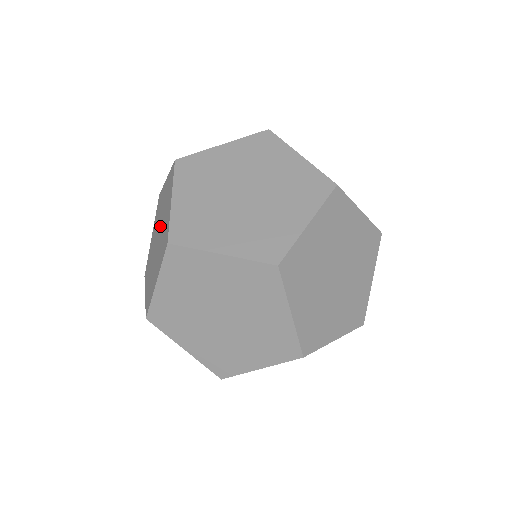
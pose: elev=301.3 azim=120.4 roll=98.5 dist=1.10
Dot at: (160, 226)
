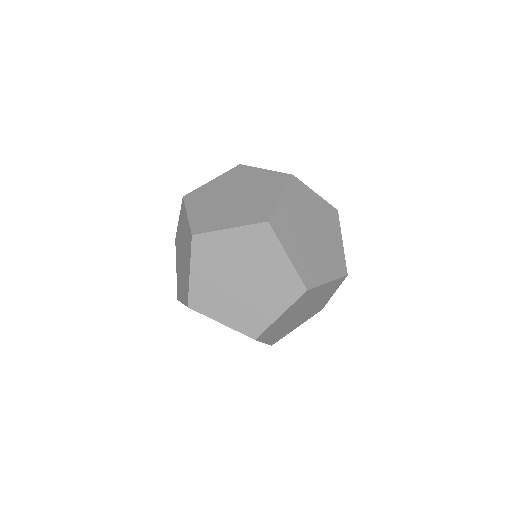
Dot at: (184, 253)
